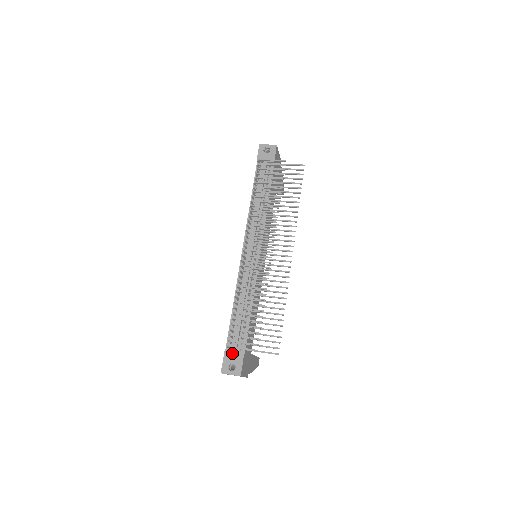
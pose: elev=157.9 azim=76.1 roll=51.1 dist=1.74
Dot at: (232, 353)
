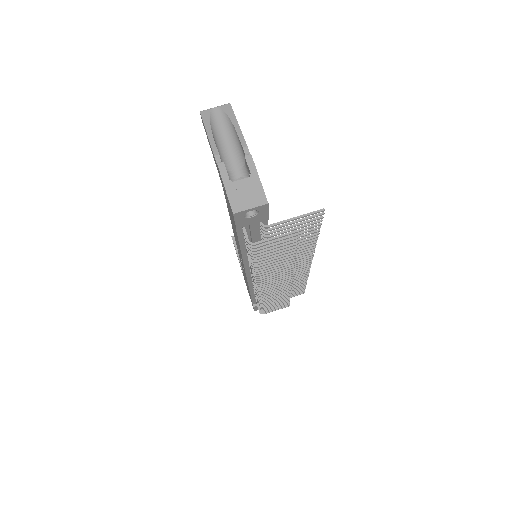
Dot at: occluded
